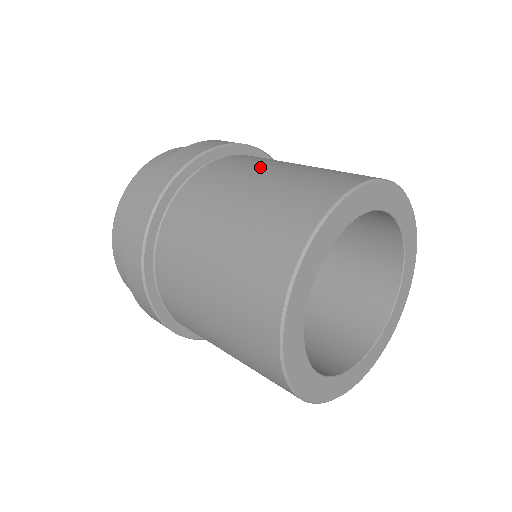
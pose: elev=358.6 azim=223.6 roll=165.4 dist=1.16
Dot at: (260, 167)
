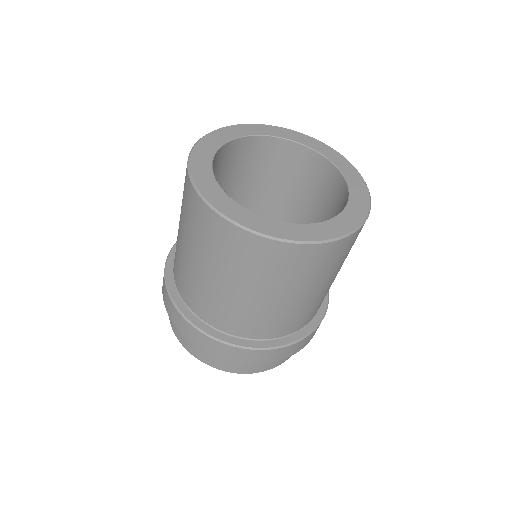
Dot at: occluded
